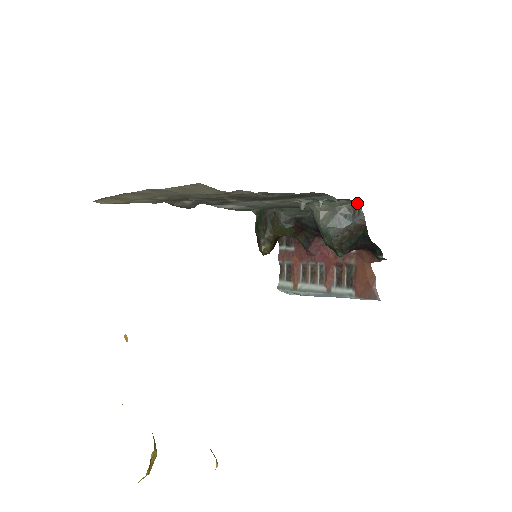
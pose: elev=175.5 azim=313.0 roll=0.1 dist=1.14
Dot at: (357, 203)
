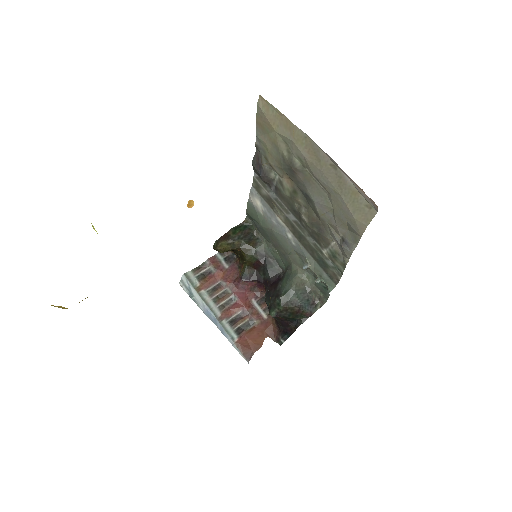
Dot at: (320, 302)
